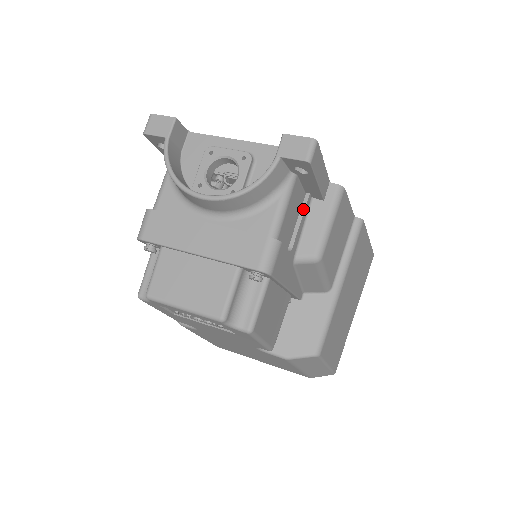
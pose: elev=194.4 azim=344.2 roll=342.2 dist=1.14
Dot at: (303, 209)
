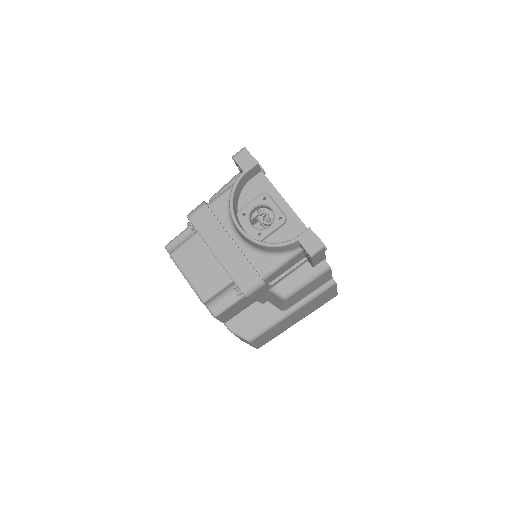
Dot at: (296, 266)
